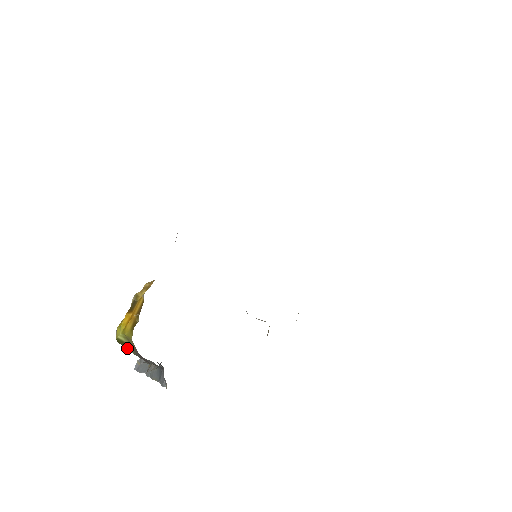
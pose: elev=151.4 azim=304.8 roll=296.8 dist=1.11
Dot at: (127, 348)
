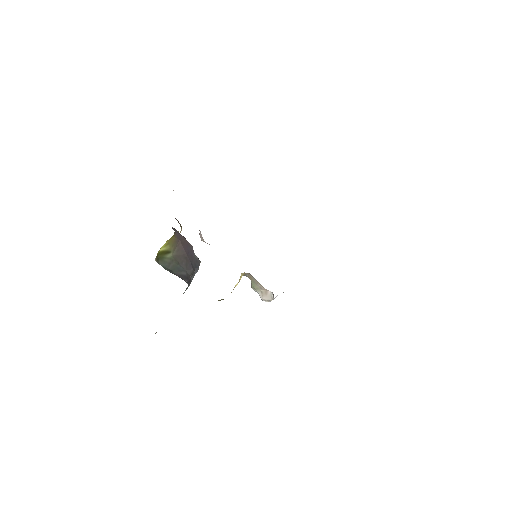
Dot at: (166, 254)
